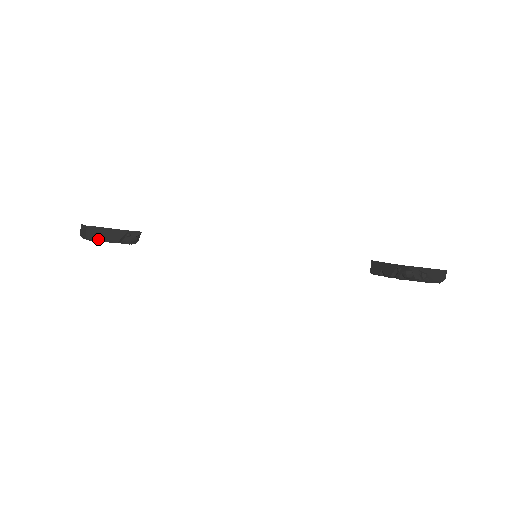
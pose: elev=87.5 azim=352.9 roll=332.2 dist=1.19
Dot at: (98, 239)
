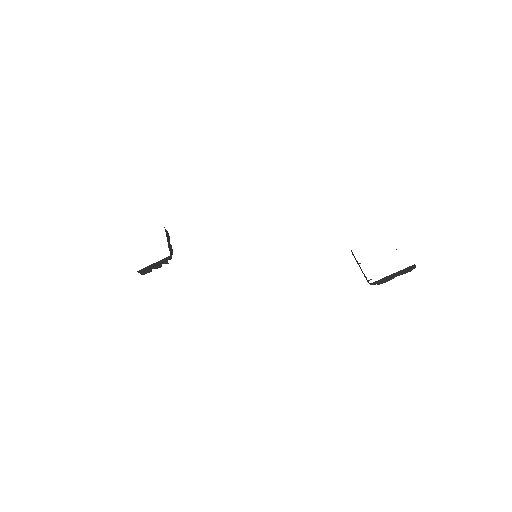
Dot at: (148, 272)
